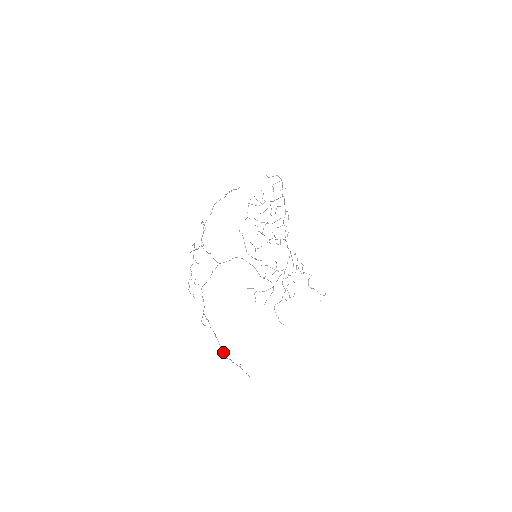
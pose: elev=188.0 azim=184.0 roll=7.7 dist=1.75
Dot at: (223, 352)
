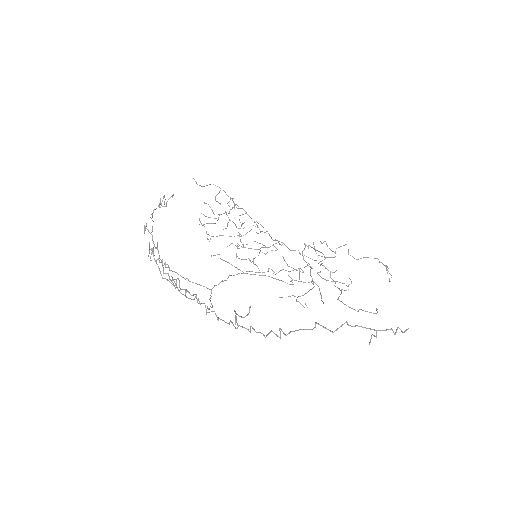
Dot at: occluded
